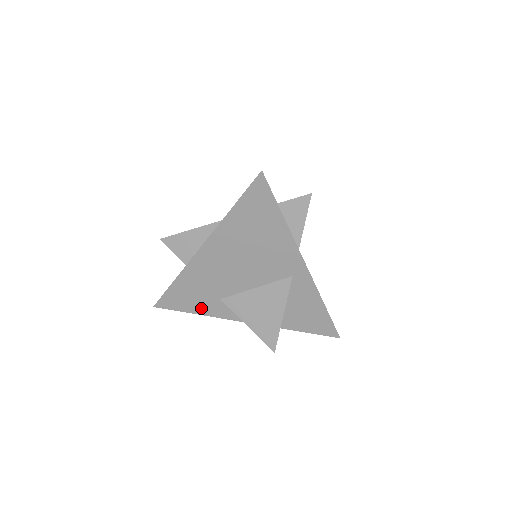
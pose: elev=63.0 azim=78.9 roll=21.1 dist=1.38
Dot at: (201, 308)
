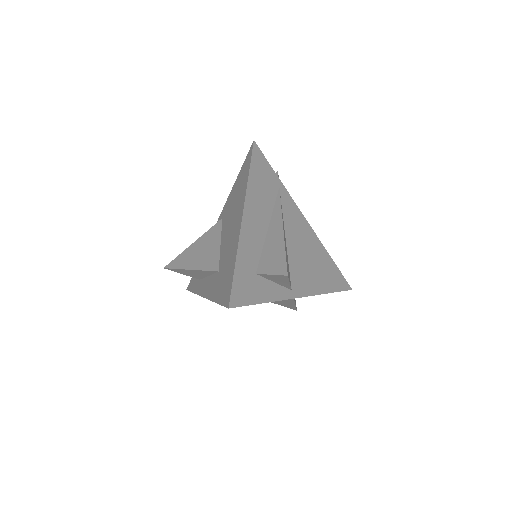
Dot at: occluded
